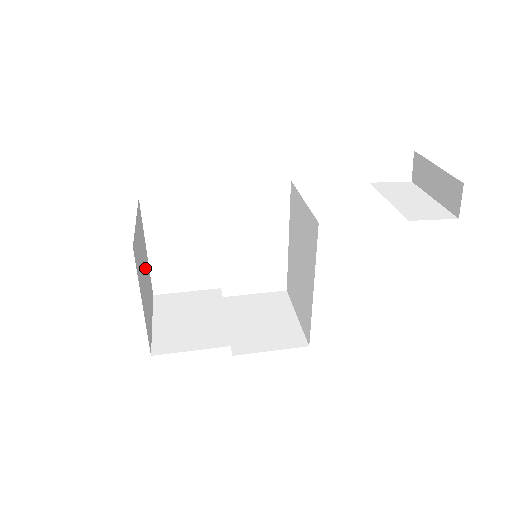
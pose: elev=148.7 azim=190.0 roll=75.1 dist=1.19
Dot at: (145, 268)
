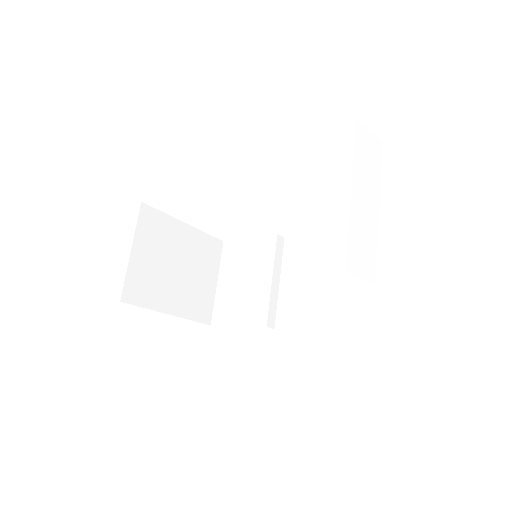
Dot at: (181, 254)
